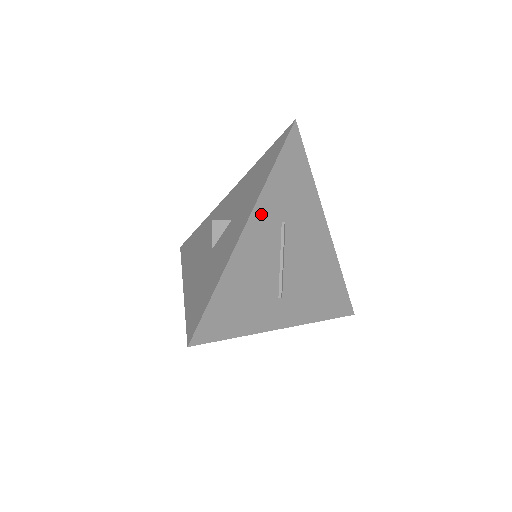
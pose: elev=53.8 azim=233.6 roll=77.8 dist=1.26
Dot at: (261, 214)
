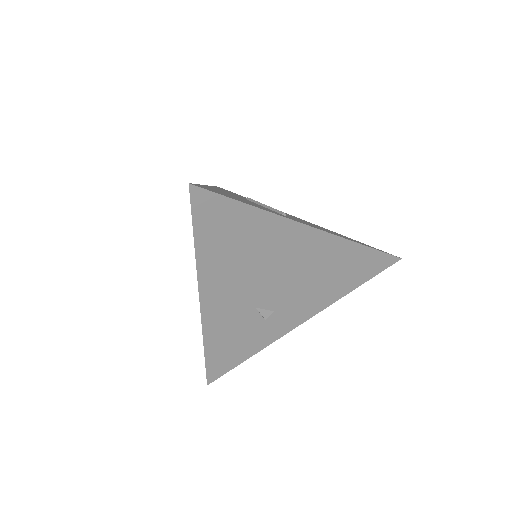
Dot at: occluded
